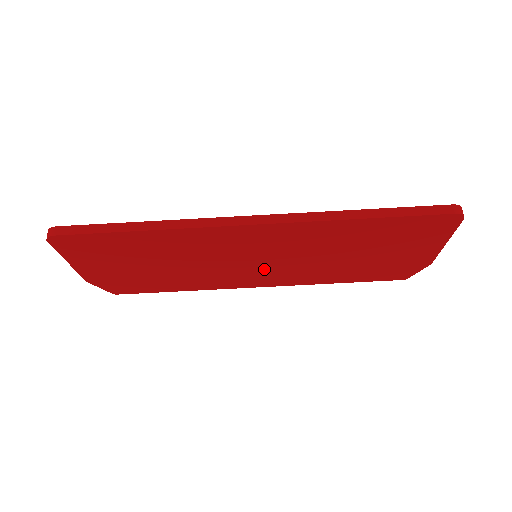
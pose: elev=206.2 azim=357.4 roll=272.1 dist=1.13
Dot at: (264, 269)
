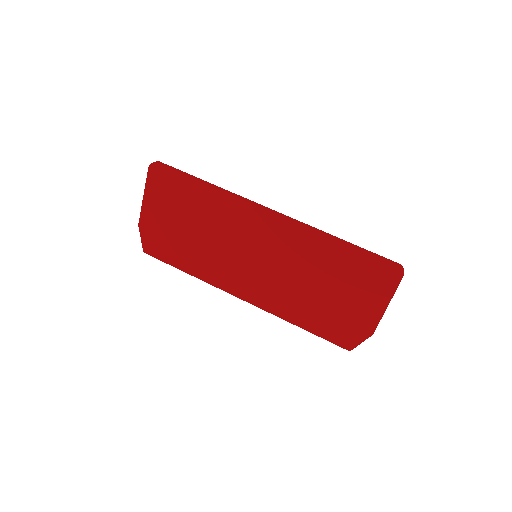
Dot at: (255, 273)
